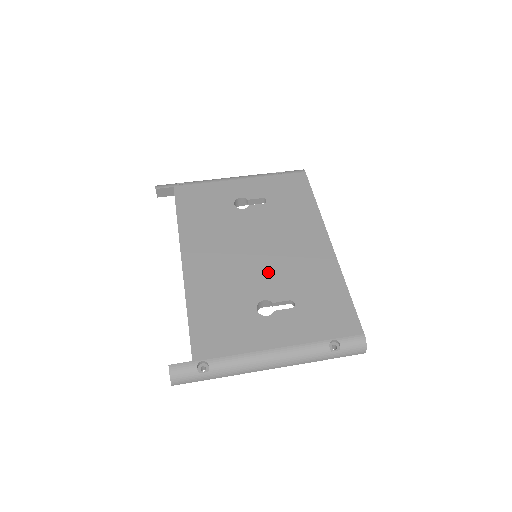
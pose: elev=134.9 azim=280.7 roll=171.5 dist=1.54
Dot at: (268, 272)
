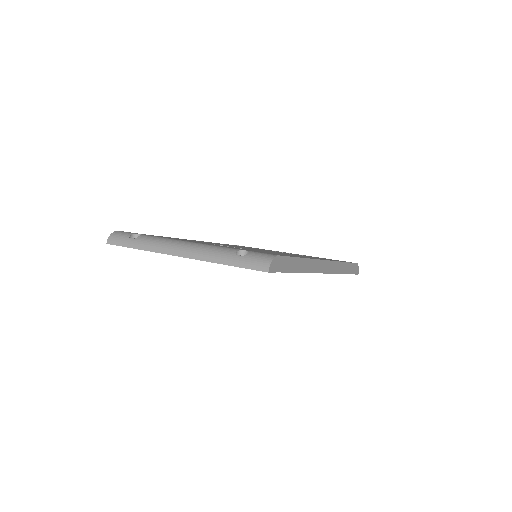
Dot at: occluded
